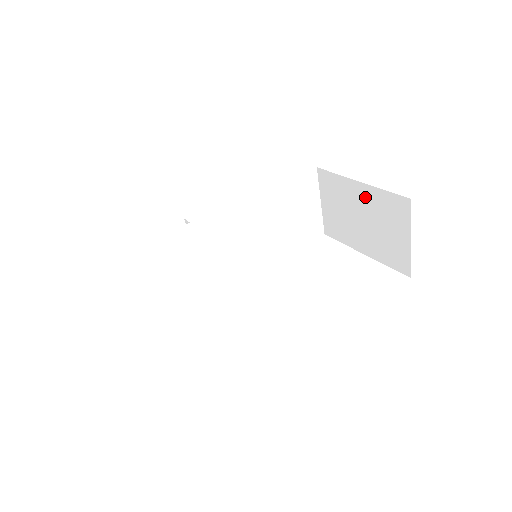
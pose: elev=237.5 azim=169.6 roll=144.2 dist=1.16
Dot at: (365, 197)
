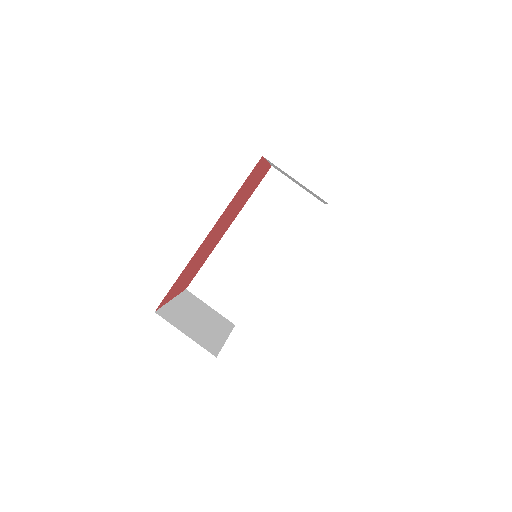
Dot at: occluded
